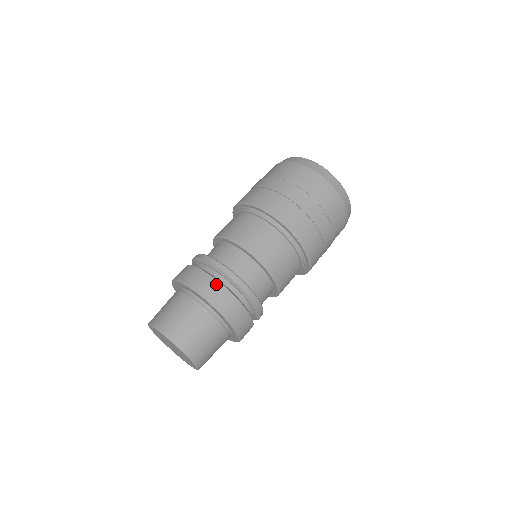
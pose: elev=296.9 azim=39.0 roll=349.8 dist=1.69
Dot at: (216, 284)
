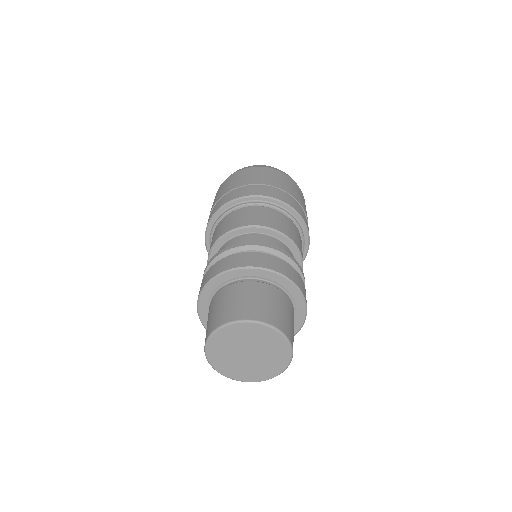
Dot at: (300, 277)
